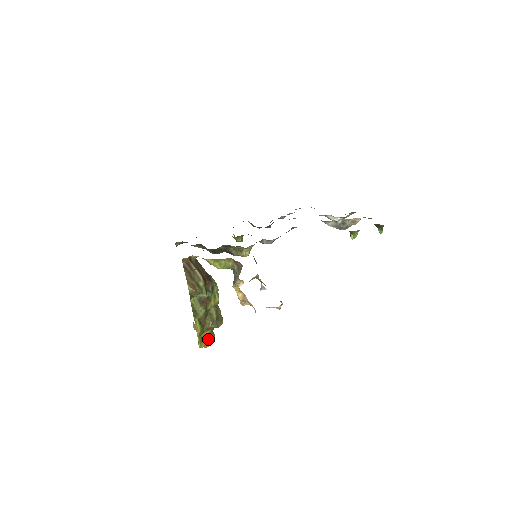
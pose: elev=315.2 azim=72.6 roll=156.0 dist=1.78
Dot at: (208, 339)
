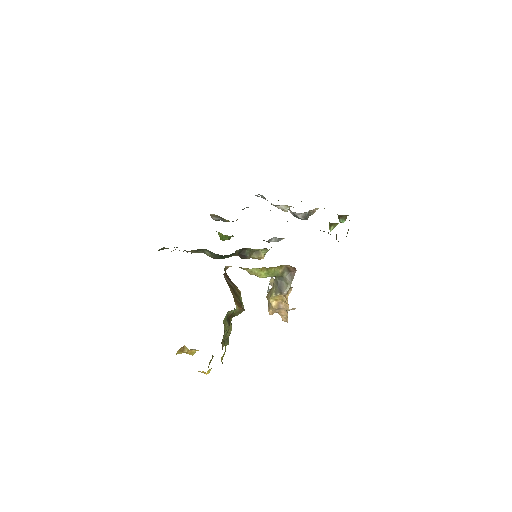
Dot at: (210, 362)
